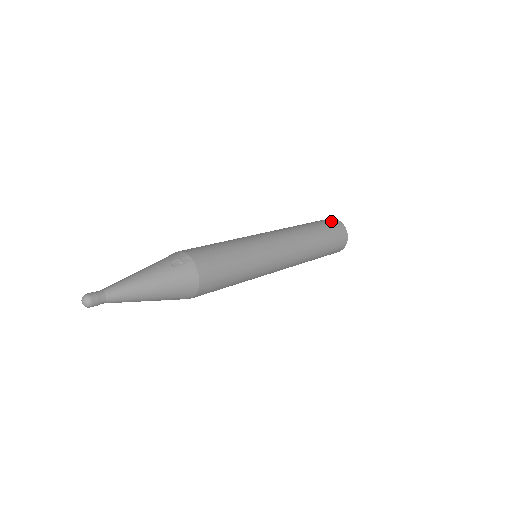
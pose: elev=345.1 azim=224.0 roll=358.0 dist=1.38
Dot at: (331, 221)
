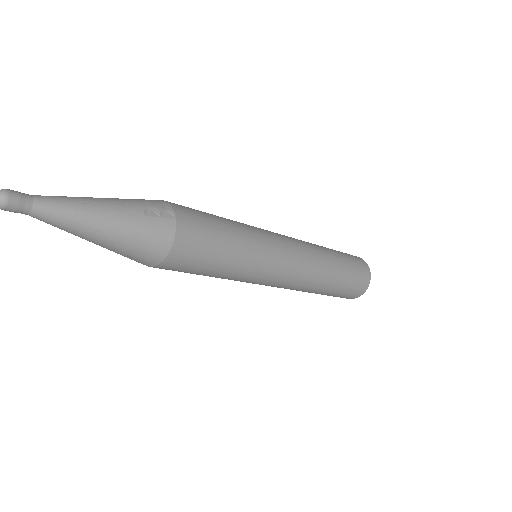
Dot at: (358, 260)
